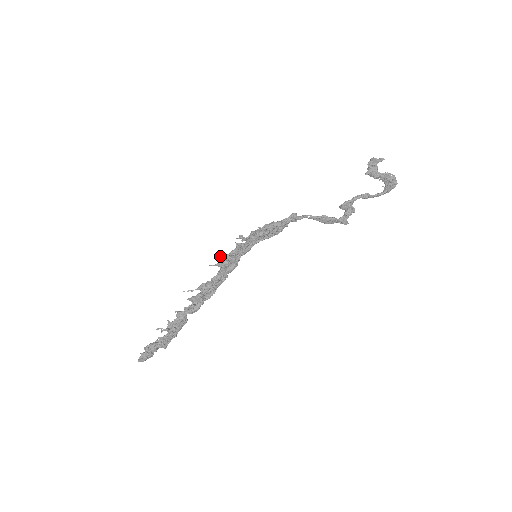
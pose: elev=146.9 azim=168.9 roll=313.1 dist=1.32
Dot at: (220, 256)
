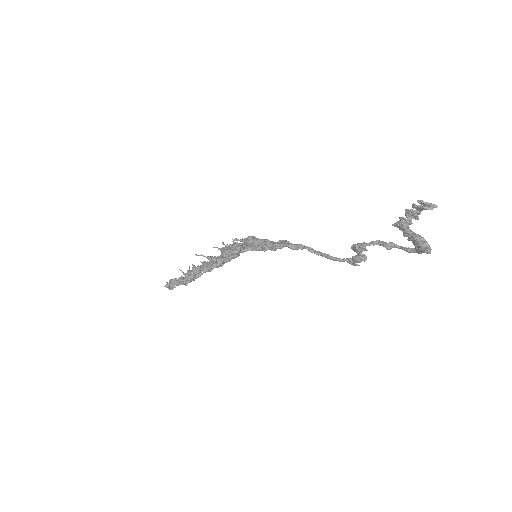
Dot at: (223, 243)
